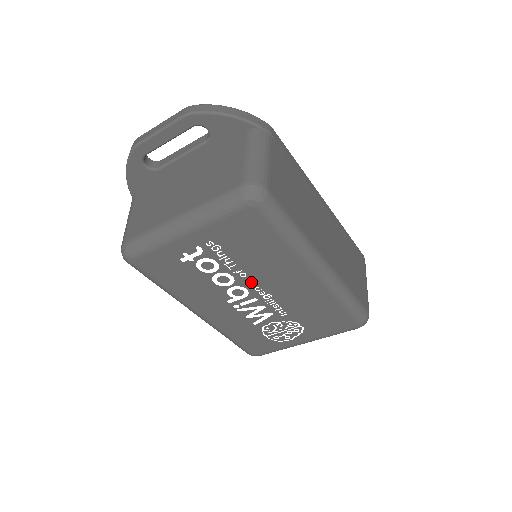
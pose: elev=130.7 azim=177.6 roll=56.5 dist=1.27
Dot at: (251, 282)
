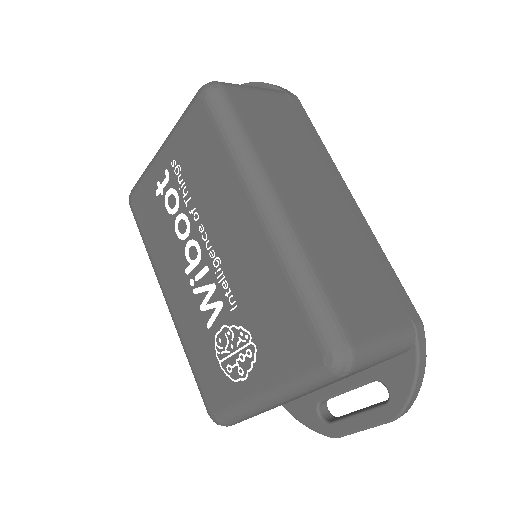
Dot at: (203, 231)
